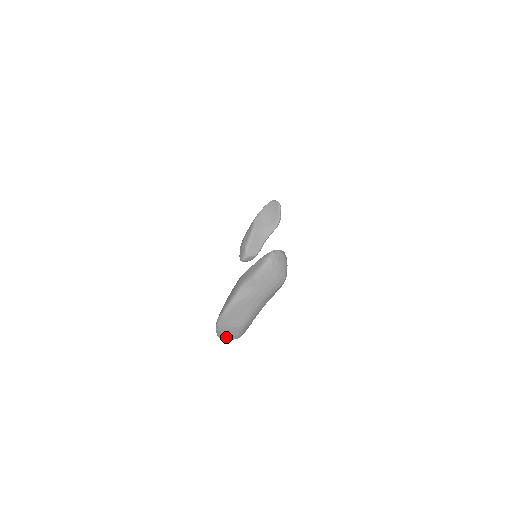
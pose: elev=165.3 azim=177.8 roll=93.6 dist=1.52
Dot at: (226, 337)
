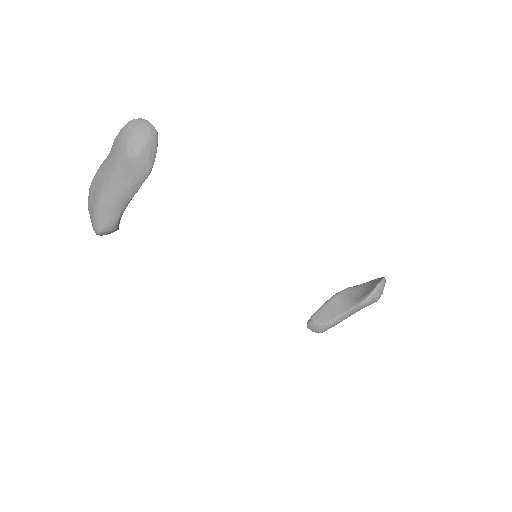
Dot at: (93, 225)
